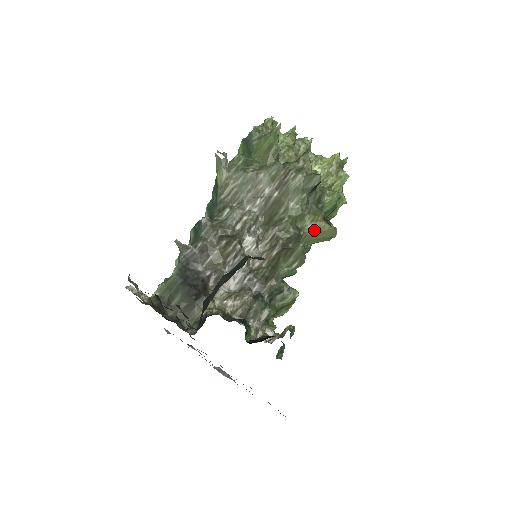
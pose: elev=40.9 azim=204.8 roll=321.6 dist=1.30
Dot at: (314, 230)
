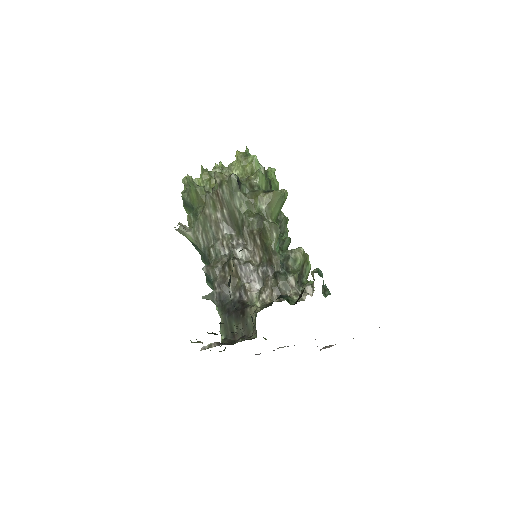
Dot at: (266, 205)
